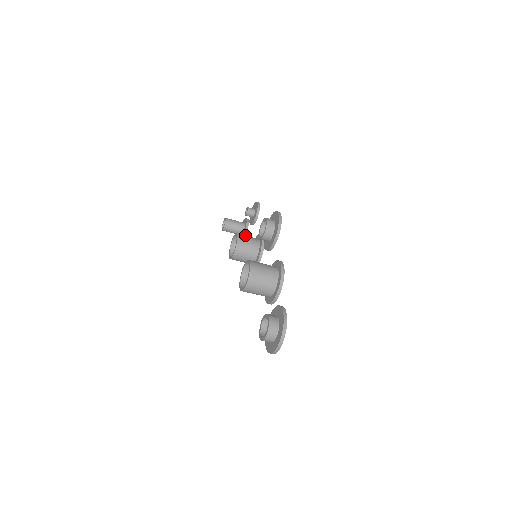
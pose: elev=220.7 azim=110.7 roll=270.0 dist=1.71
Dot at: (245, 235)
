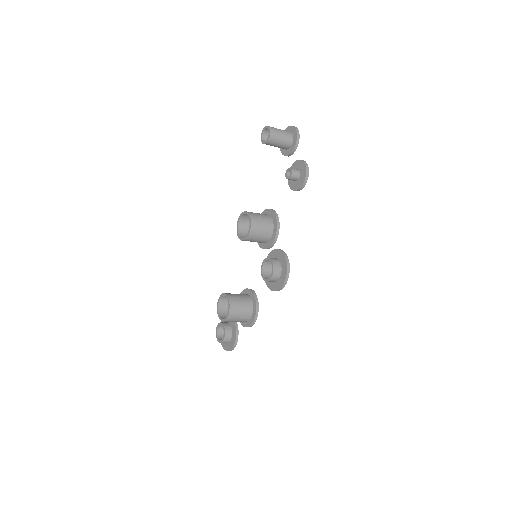
Dot at: (284, 155)
